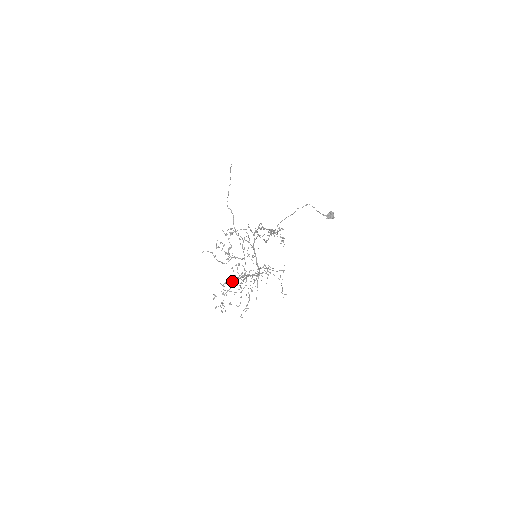
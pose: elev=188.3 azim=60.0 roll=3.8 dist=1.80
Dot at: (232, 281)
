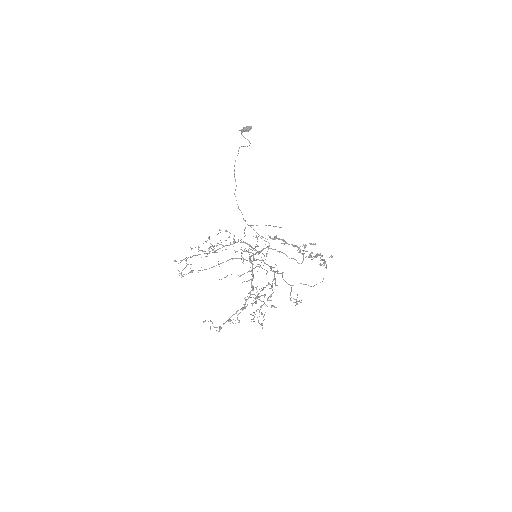
Dot at: (245, 307)
